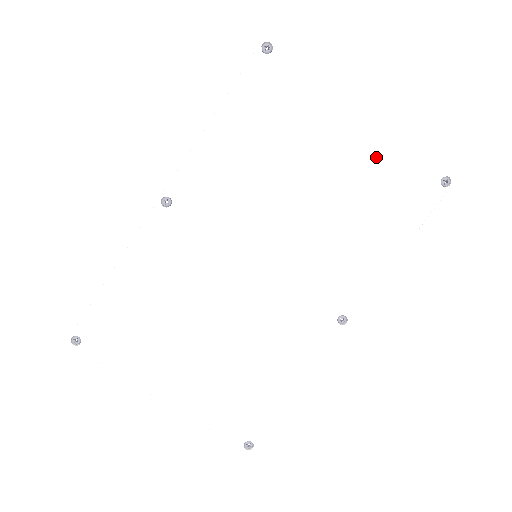
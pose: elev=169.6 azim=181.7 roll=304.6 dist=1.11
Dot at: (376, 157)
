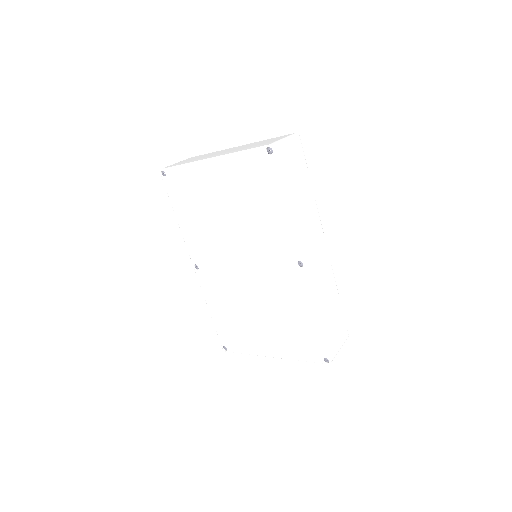
Dot at: (233, 173)
